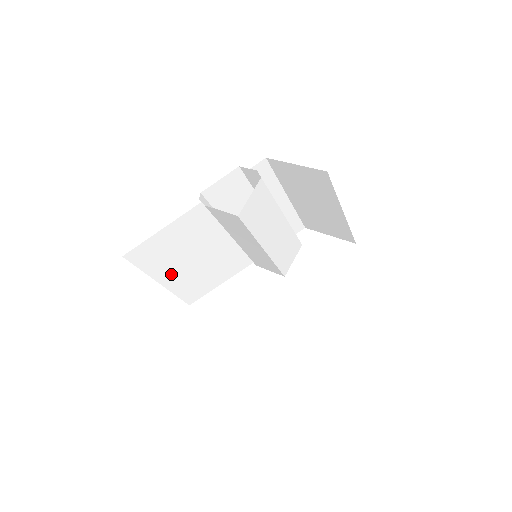
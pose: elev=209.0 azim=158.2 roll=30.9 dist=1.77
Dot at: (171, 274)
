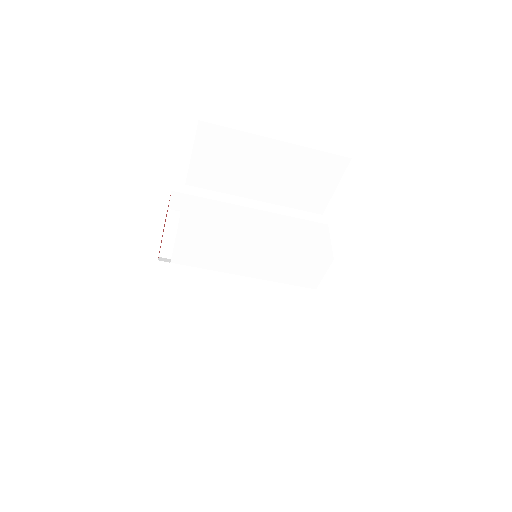
Dot at: (228, 366)
